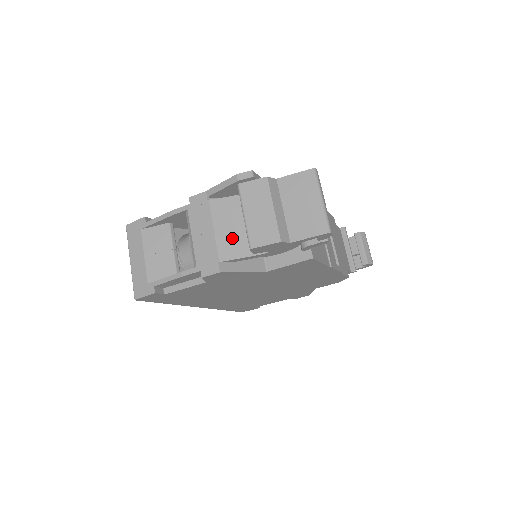
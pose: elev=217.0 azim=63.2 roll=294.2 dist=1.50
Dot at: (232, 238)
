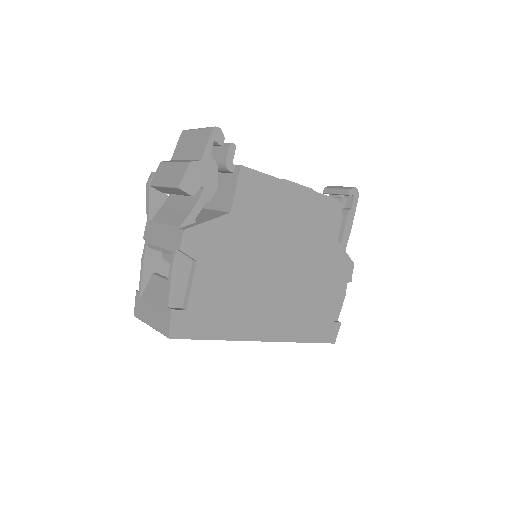
Dot at: (178, 213)
